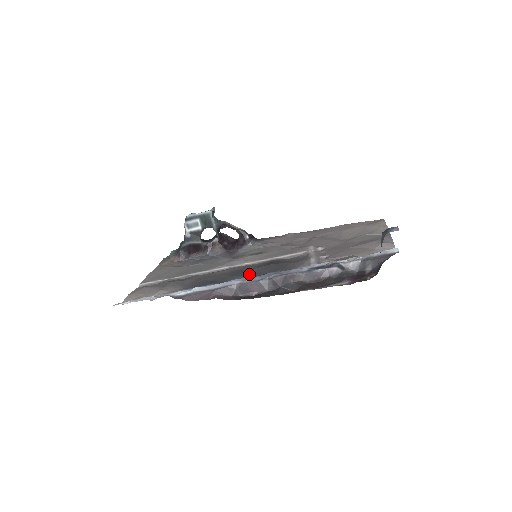
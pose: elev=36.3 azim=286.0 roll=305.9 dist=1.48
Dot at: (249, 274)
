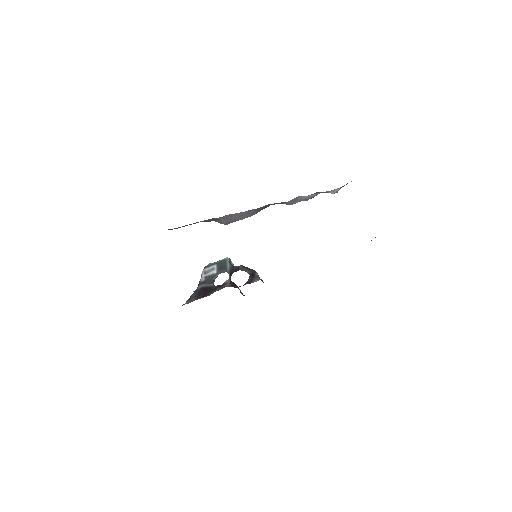
Dot at: occluded
